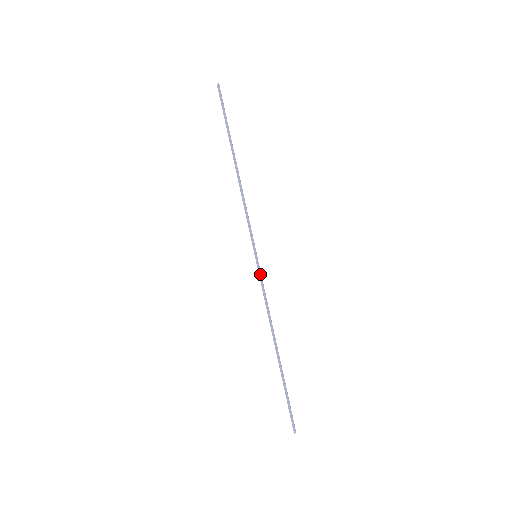
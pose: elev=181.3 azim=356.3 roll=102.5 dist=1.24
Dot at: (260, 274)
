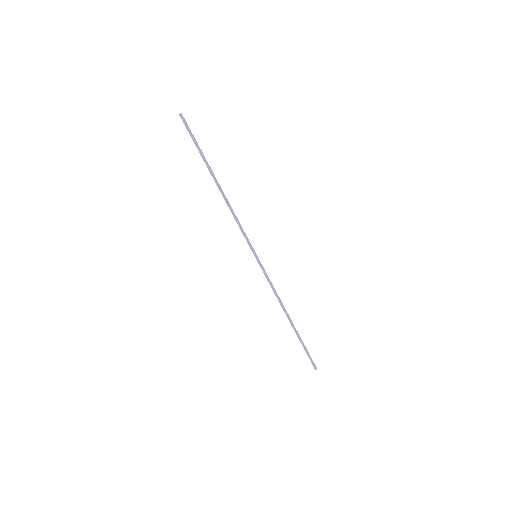
Dot at: (264, 269)
